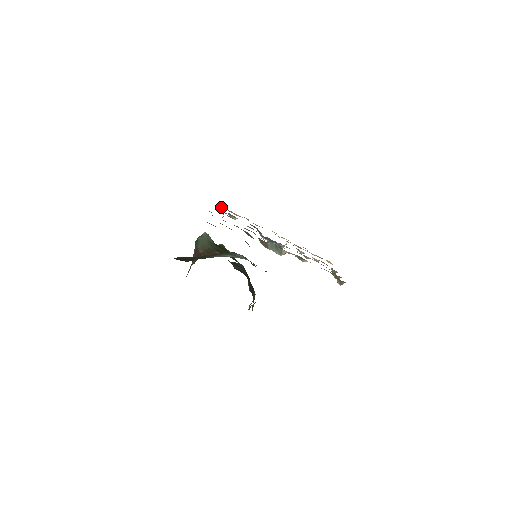
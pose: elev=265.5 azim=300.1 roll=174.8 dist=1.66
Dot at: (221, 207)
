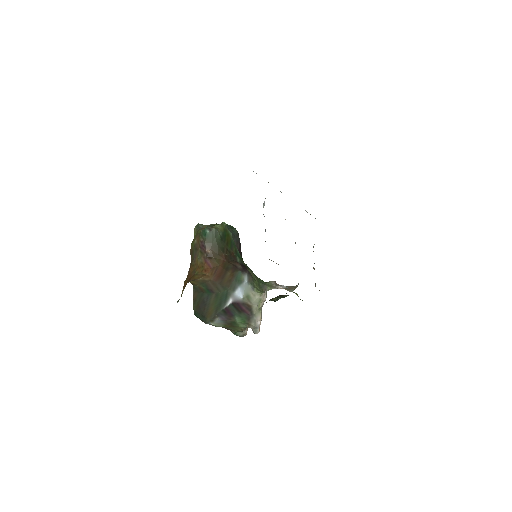
Dot at: occluded
